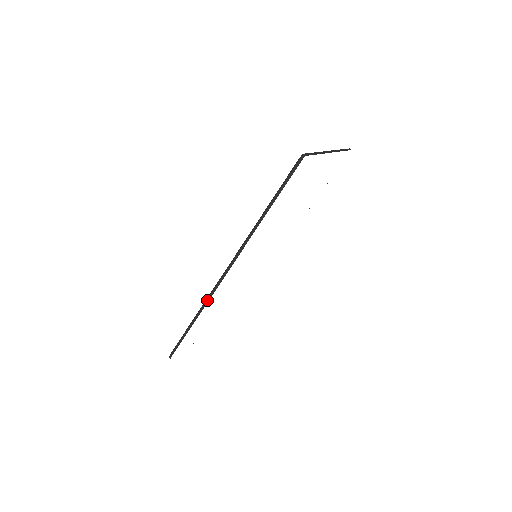
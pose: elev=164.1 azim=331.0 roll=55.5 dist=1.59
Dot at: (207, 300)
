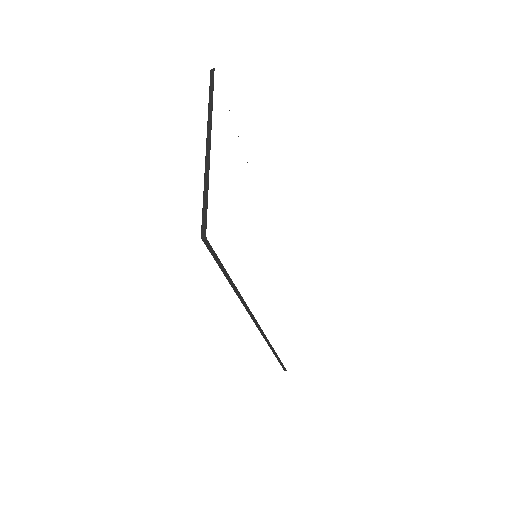
Dot at: (268, 344)
